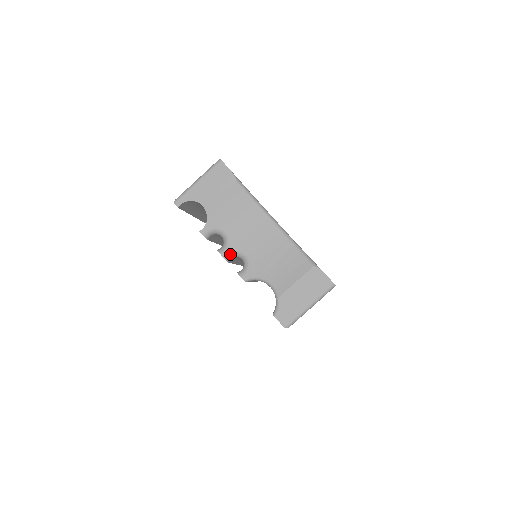
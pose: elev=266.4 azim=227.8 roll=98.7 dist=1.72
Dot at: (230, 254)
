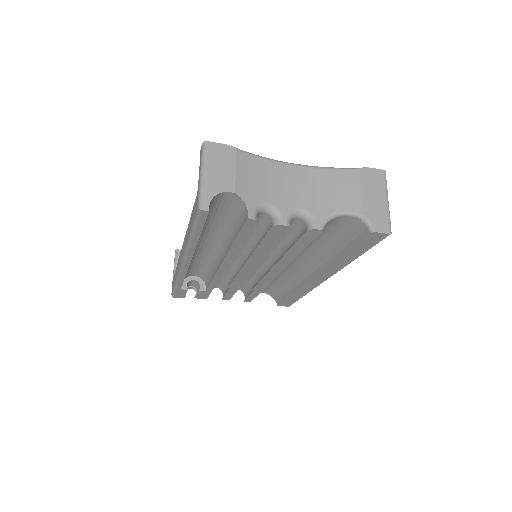
Dot at: (288, 219)
